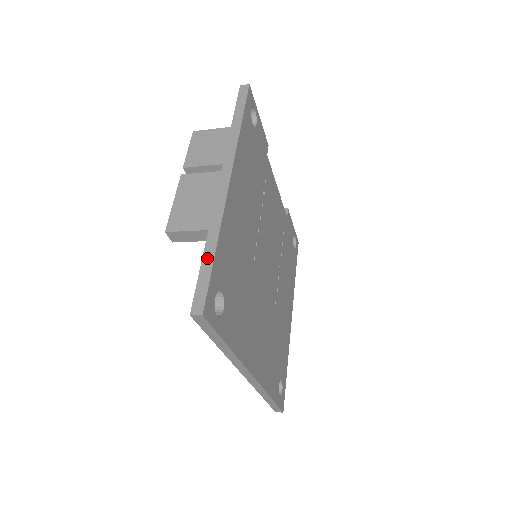
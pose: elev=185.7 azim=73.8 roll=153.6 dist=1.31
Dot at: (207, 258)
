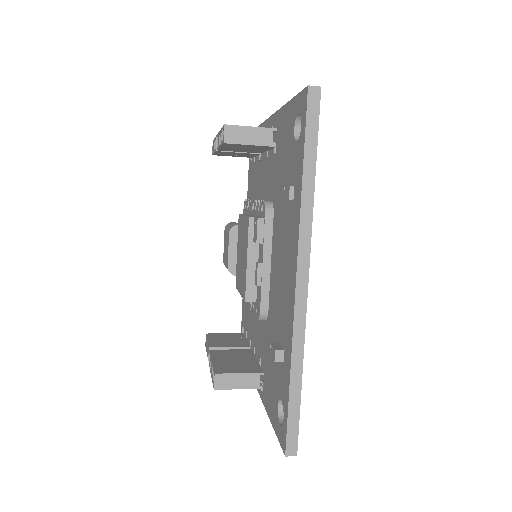
Dot at: occluded
